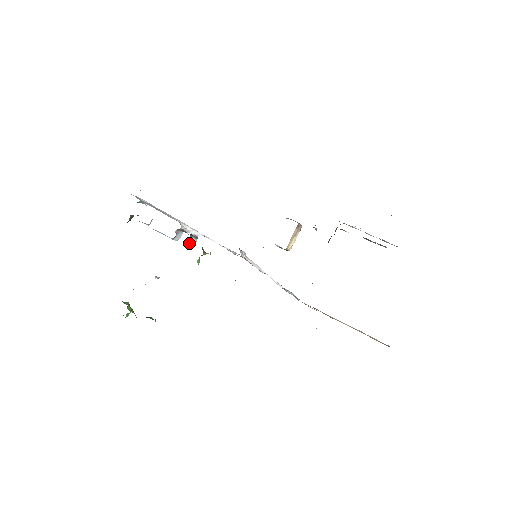
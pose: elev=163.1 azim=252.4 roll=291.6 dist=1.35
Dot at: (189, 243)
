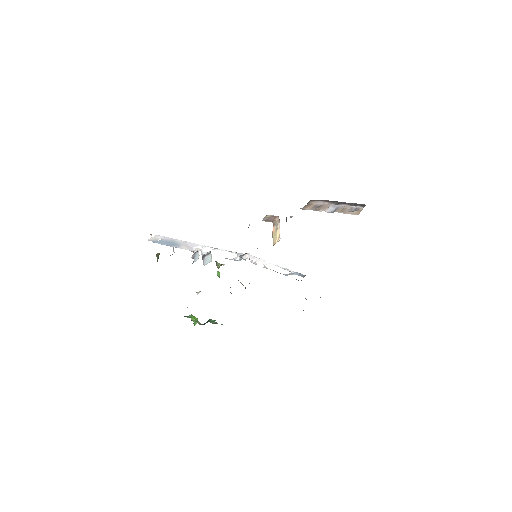
Dot at: (206, 261)
